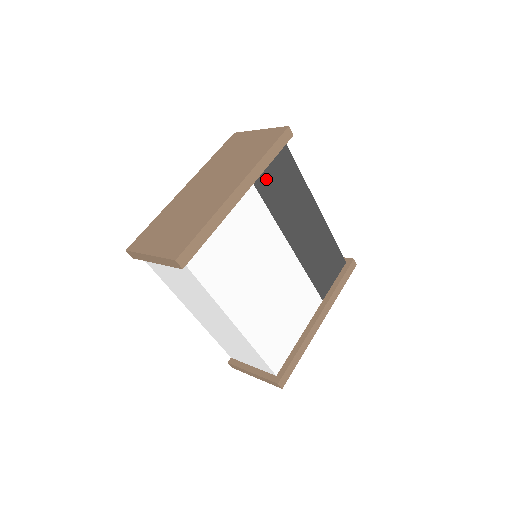
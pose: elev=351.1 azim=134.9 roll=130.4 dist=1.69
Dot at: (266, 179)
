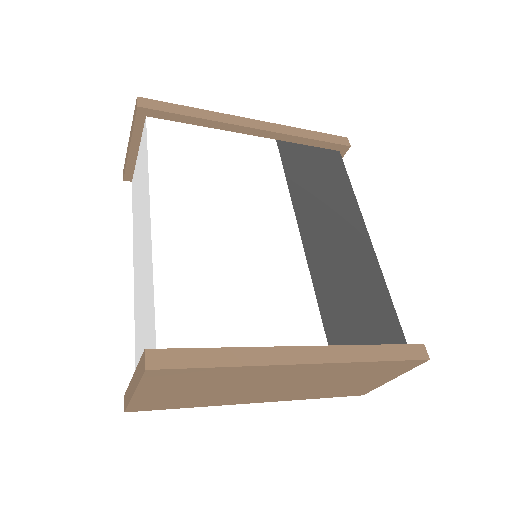
Dot at: (297, 154)
